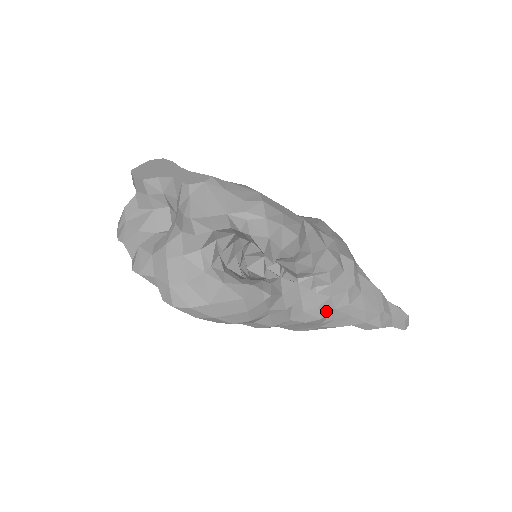
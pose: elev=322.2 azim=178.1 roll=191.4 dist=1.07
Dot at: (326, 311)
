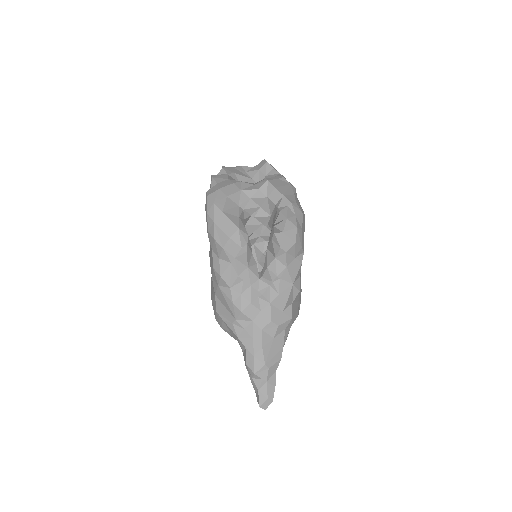
Dot at: (249, 313)
